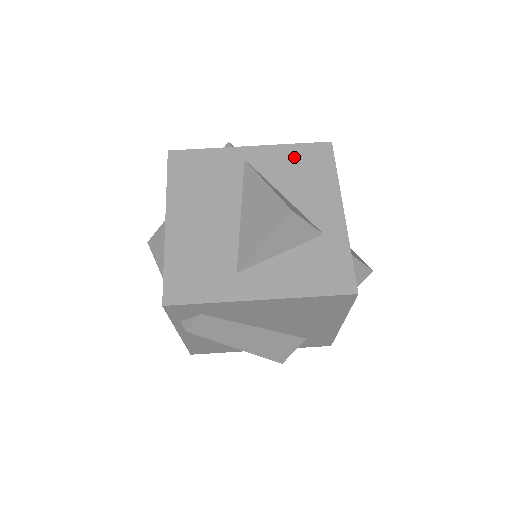
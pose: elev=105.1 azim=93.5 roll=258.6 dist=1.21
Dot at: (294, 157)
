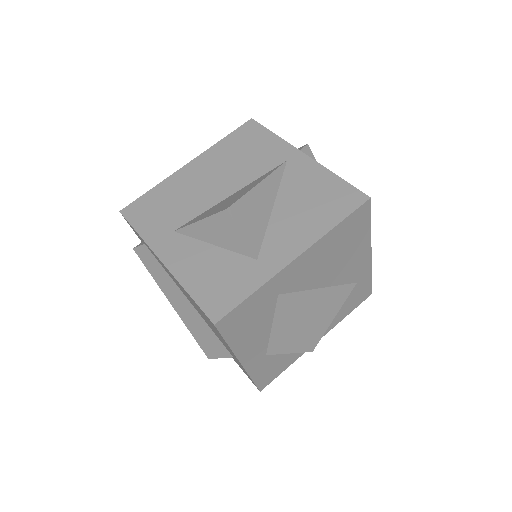
Dot at: (323, 186)
